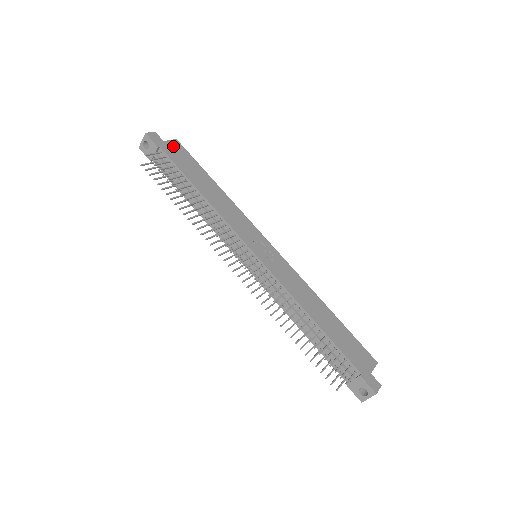
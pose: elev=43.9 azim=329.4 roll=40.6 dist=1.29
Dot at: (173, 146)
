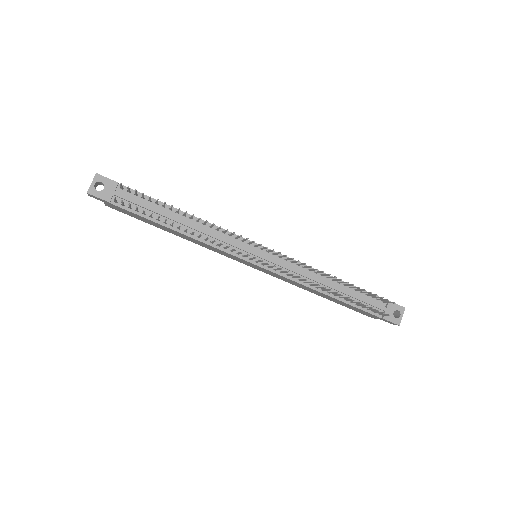
Dot at: occluded
